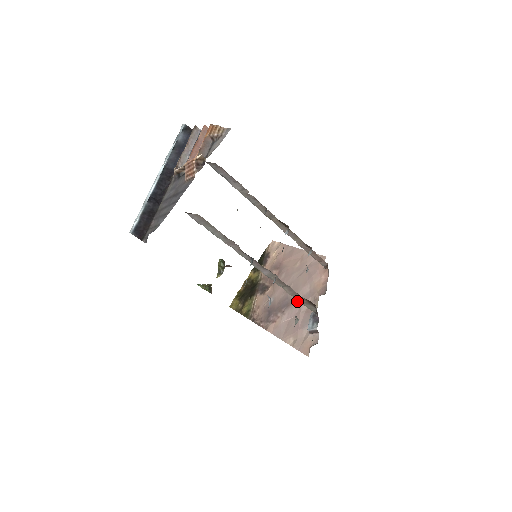
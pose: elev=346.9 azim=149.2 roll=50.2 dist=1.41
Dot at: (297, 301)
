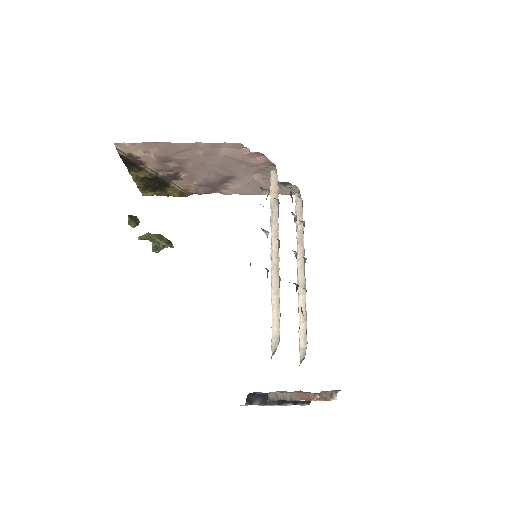
Dot at: (241, 175)
